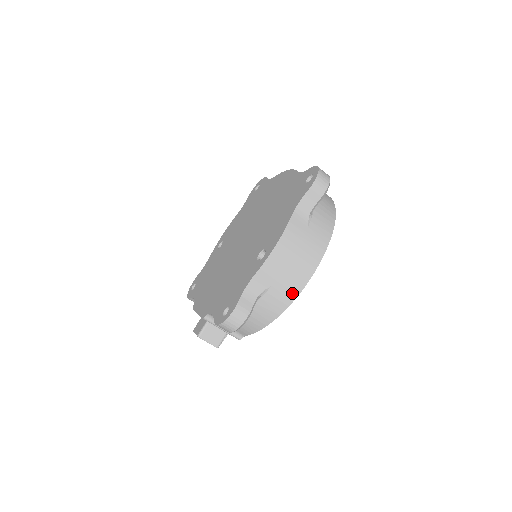
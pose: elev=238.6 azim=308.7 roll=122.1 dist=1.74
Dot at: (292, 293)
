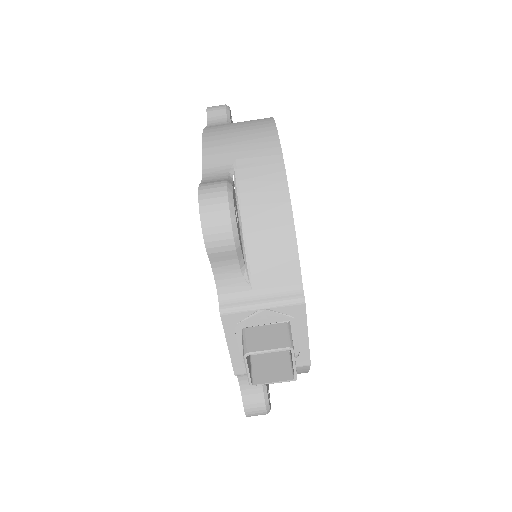
Dot at: (270, 149)
